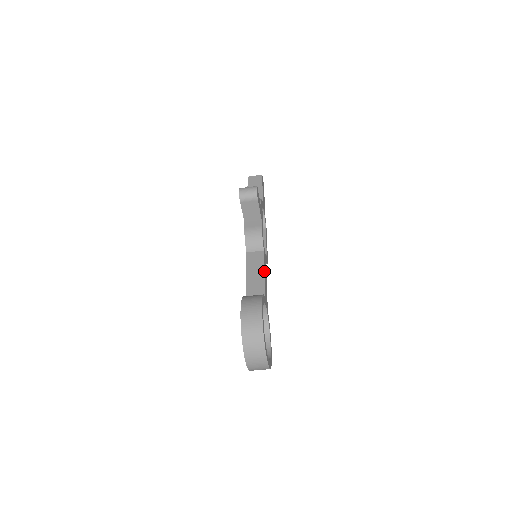
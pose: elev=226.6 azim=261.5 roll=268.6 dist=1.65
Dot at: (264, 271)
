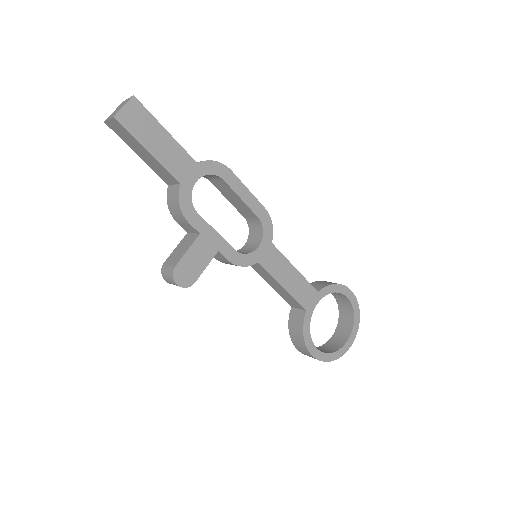
Dot at: (281, 287)
